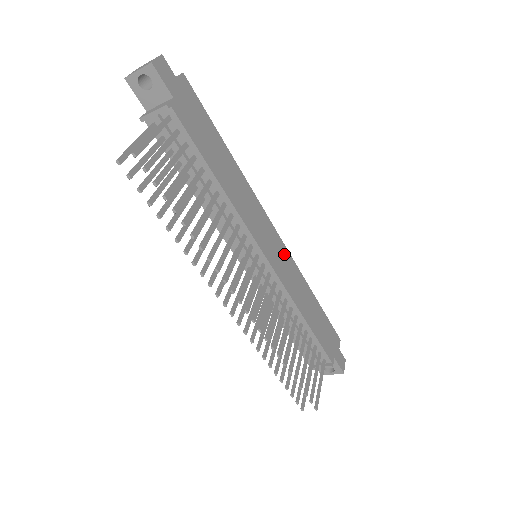
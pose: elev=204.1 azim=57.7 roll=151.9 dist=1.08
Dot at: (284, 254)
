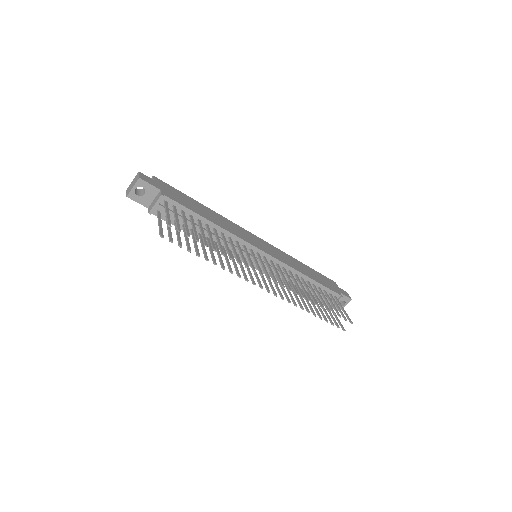
Dot at: (270, 247)
